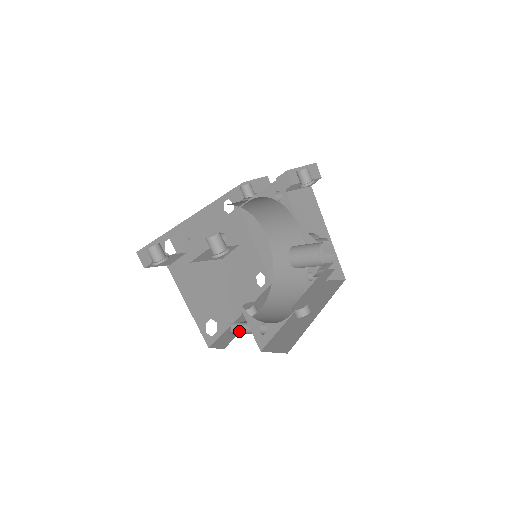
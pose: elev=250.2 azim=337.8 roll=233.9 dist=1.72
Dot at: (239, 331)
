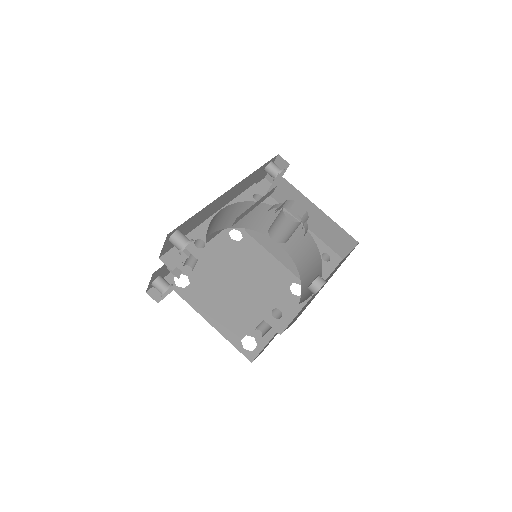
Dot at: (267, 331)
